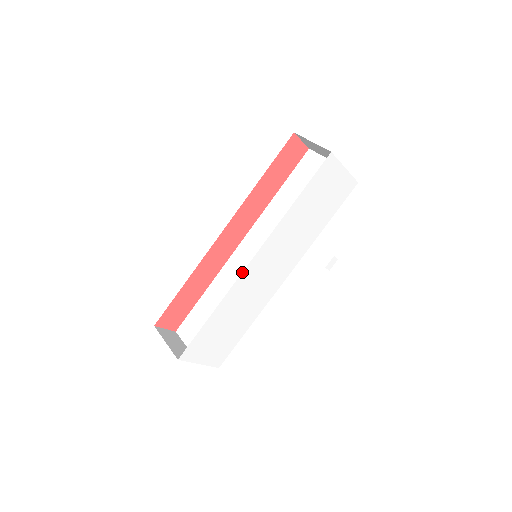
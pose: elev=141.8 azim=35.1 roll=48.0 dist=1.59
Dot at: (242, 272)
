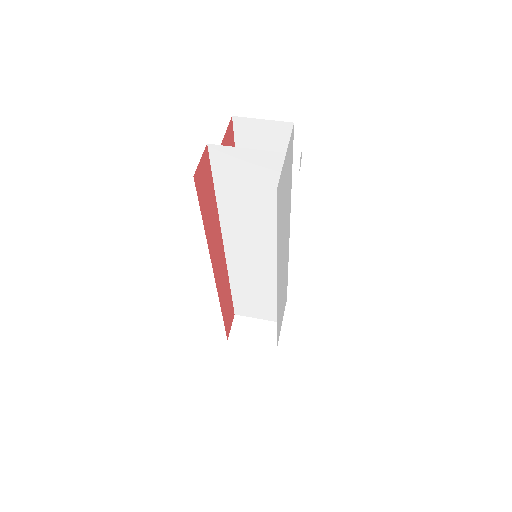
Dot at: occluded
